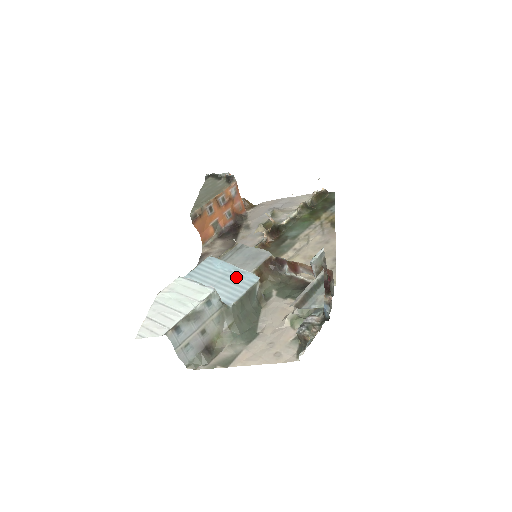
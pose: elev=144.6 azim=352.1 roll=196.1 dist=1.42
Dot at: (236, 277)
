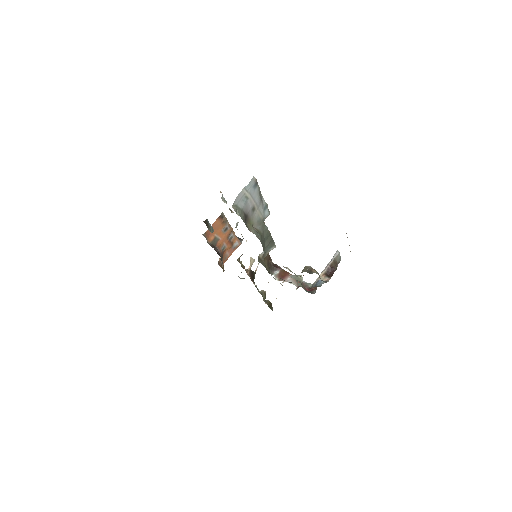
Dot at: occluded
